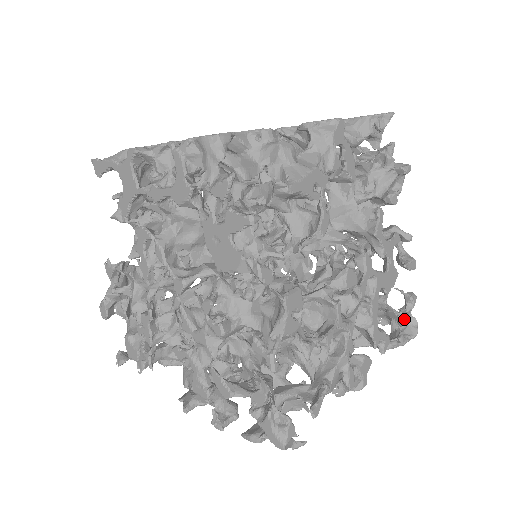
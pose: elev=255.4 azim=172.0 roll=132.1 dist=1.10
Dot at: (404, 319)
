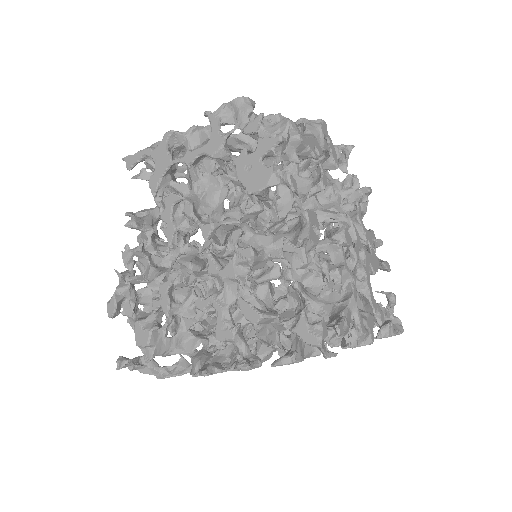
Dot at: (389, 319)
